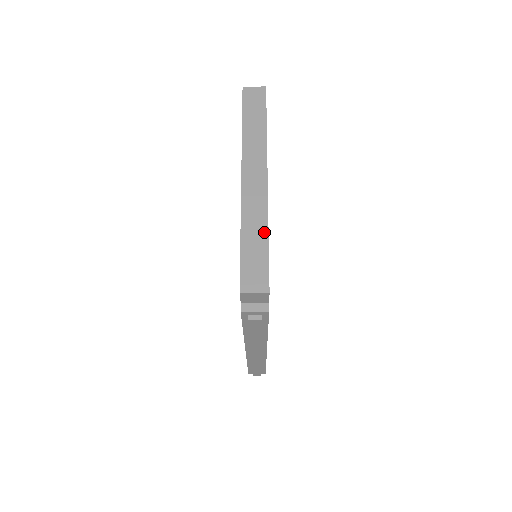
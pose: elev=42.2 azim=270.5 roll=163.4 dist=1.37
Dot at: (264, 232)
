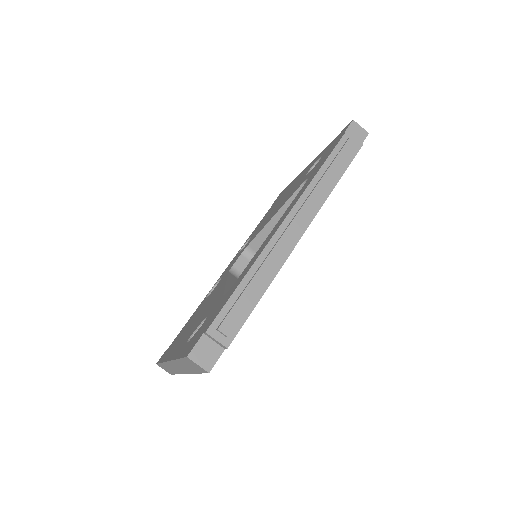
Dot at: occluded
